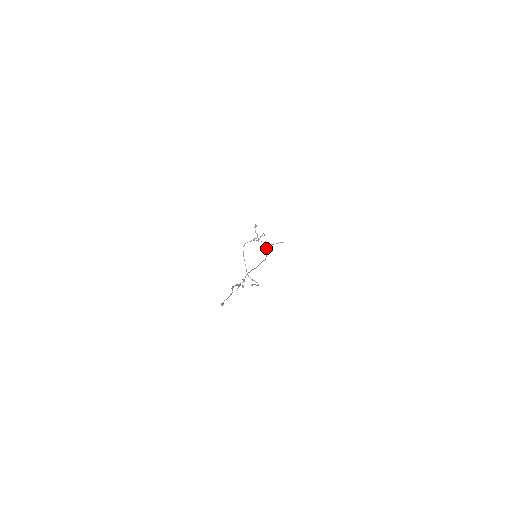
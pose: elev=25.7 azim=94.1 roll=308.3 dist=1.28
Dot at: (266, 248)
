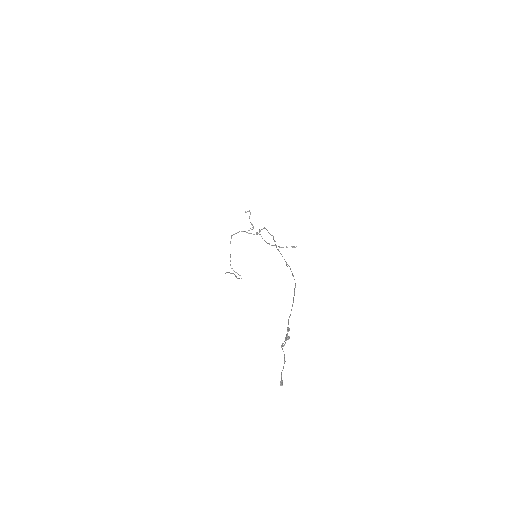
Dot at: occluded
